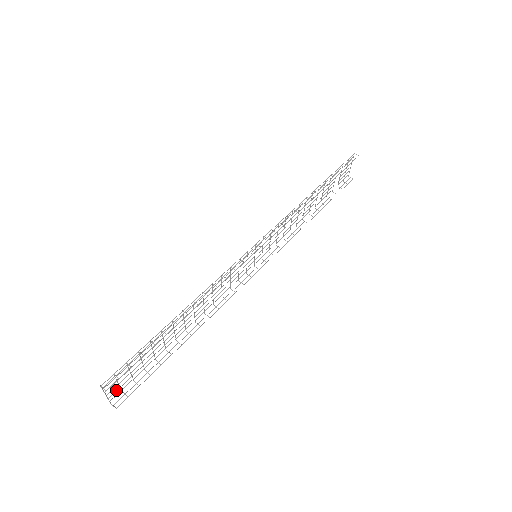
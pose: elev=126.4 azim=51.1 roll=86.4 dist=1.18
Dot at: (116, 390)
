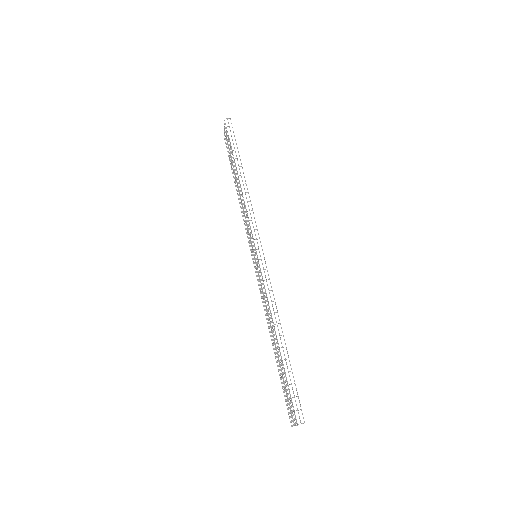
Dot at: (290, 417)
